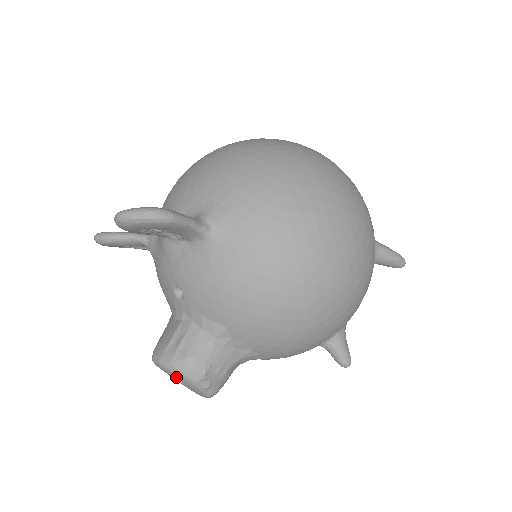
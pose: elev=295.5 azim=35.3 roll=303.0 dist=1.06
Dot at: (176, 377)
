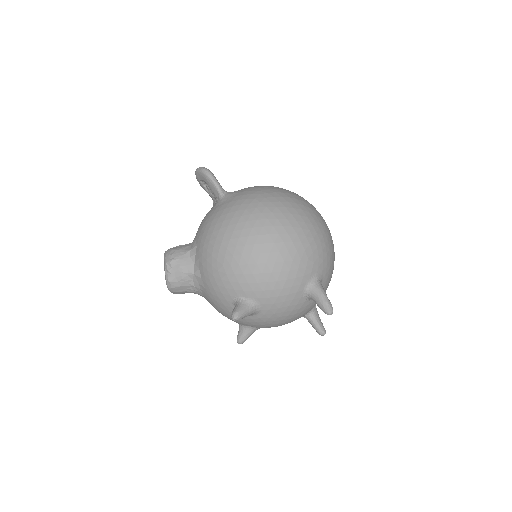
Dot at: occluded
